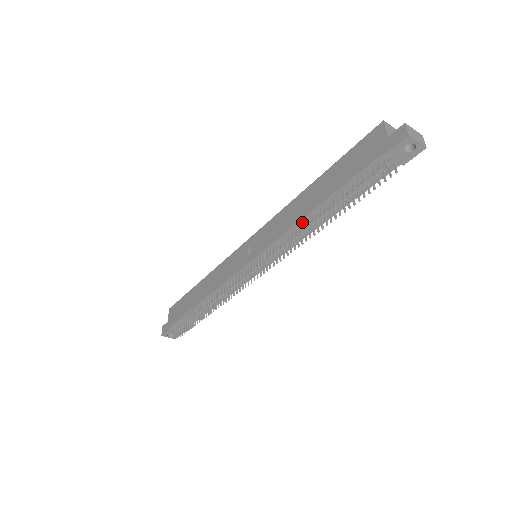
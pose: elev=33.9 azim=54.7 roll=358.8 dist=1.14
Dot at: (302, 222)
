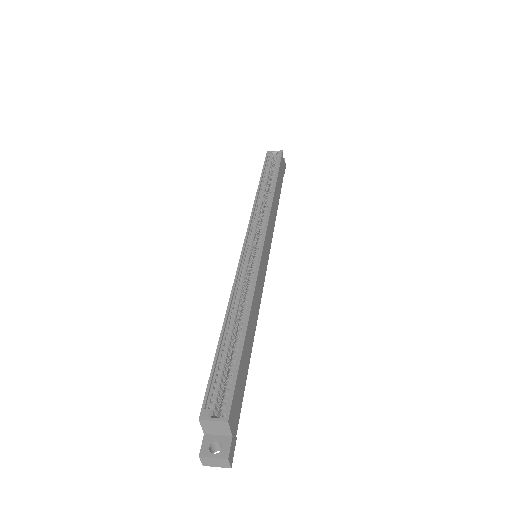
Dot at: occluded
